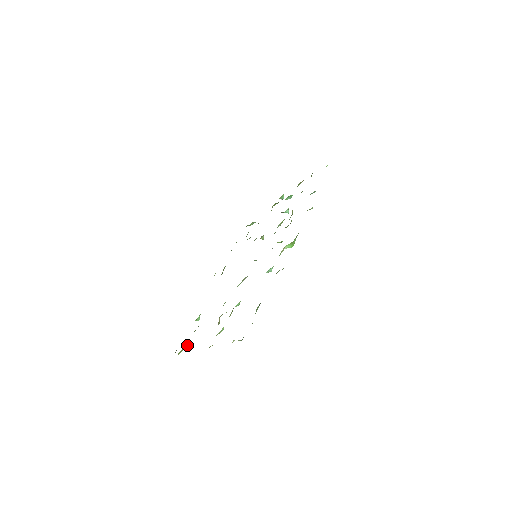
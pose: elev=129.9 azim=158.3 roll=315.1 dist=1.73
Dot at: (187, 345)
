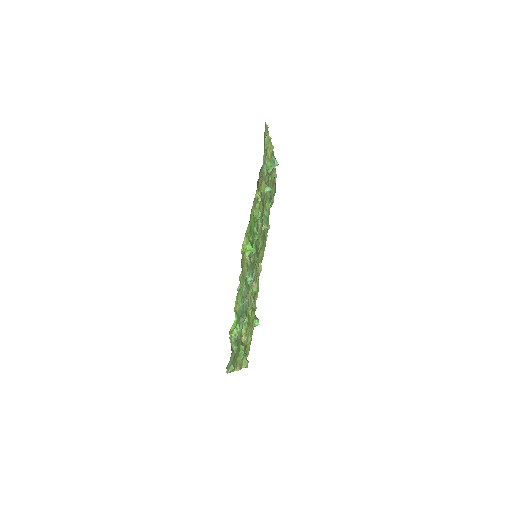
Dot at: occluded
